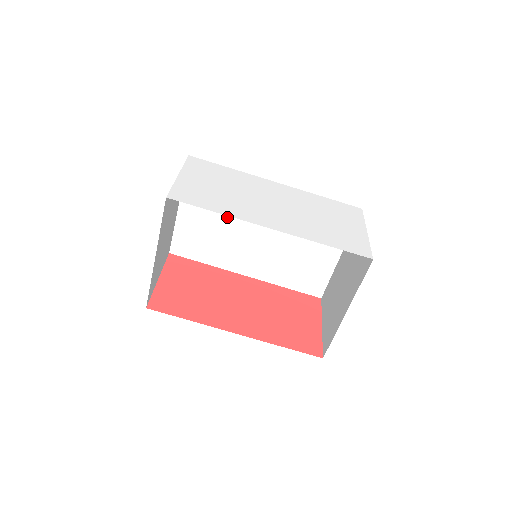
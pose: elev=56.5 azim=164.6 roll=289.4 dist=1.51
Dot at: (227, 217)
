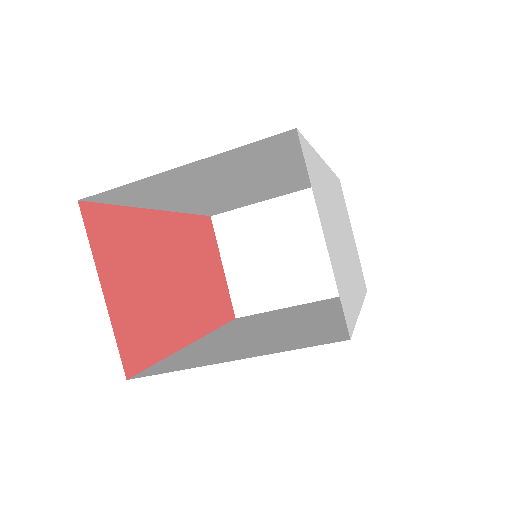
Dot at: (227, 177)
